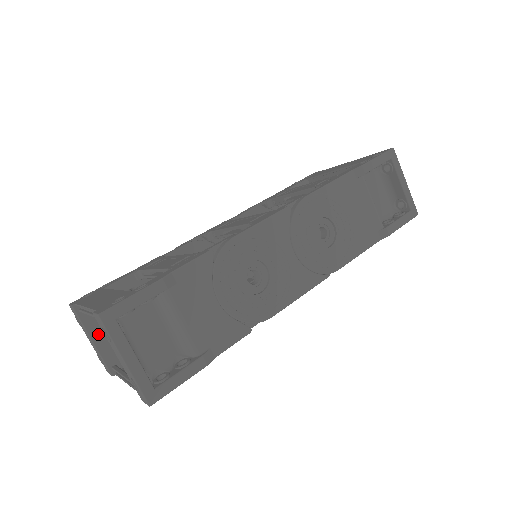
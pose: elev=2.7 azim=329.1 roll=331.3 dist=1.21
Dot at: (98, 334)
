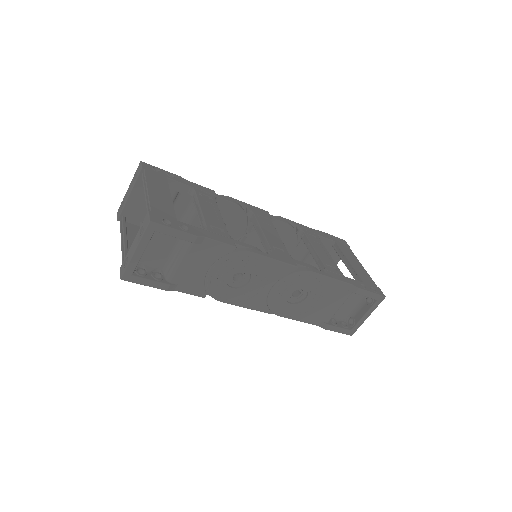
Dot at: (136, 195)
